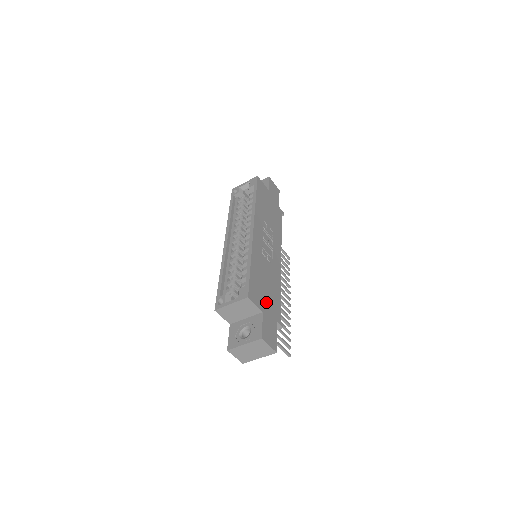
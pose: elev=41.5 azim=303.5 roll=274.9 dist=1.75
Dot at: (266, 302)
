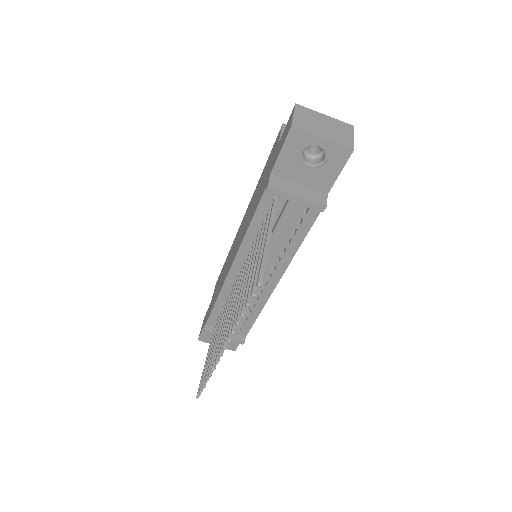
Dot at: occluded
